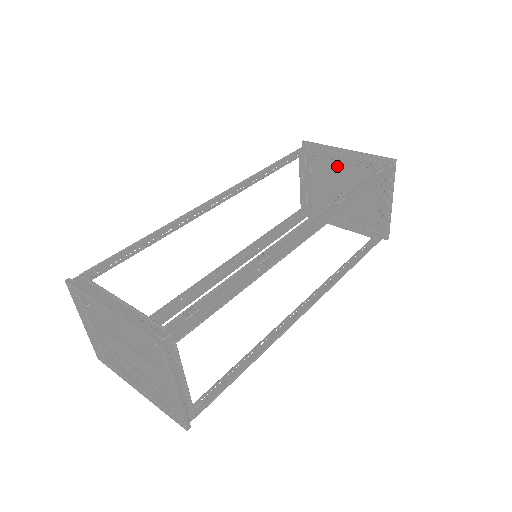
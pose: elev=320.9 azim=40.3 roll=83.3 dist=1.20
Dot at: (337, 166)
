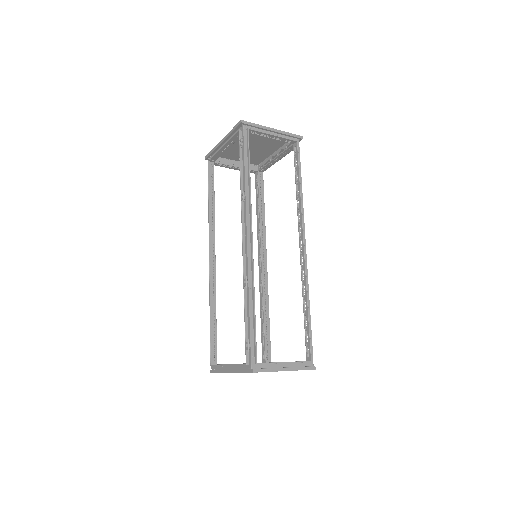
Dot at: (232, 147)
